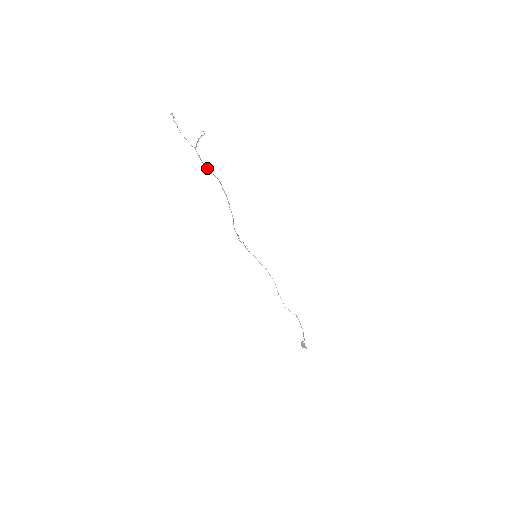
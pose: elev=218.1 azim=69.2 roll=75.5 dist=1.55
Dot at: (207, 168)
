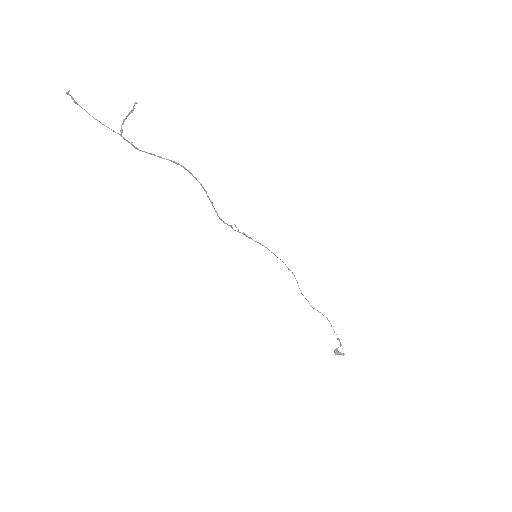
Dot at: (154, 155)
